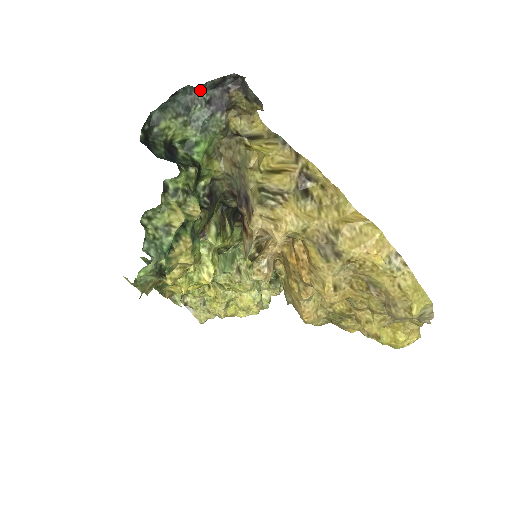
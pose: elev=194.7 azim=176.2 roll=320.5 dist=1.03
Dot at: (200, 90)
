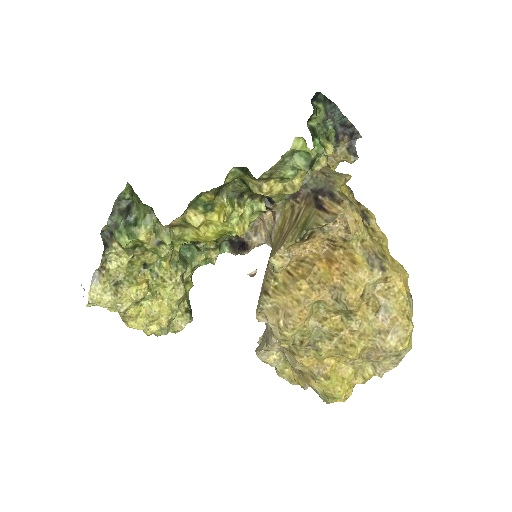
Dot at: (337, 117)
